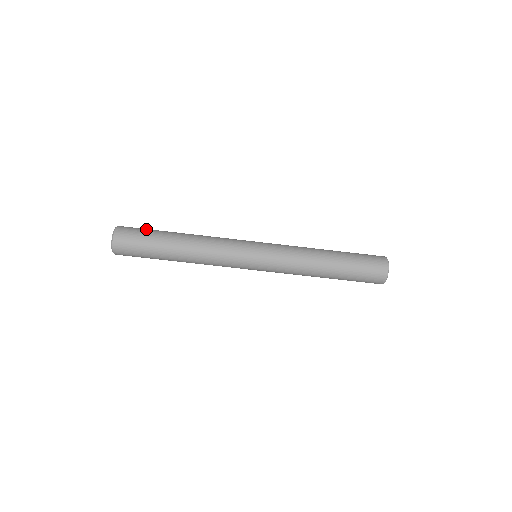
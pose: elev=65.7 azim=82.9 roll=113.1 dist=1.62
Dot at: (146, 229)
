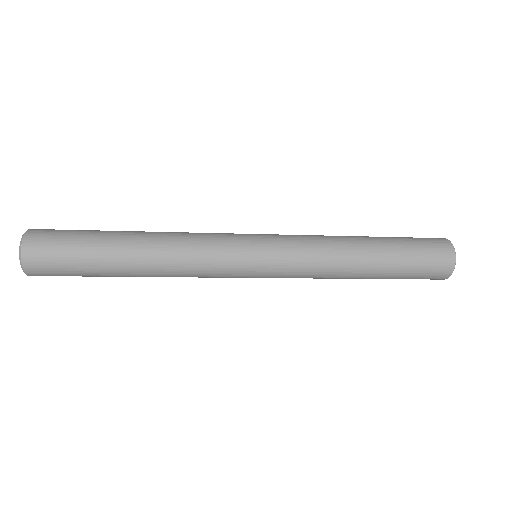
Dot at: (73, 241)
